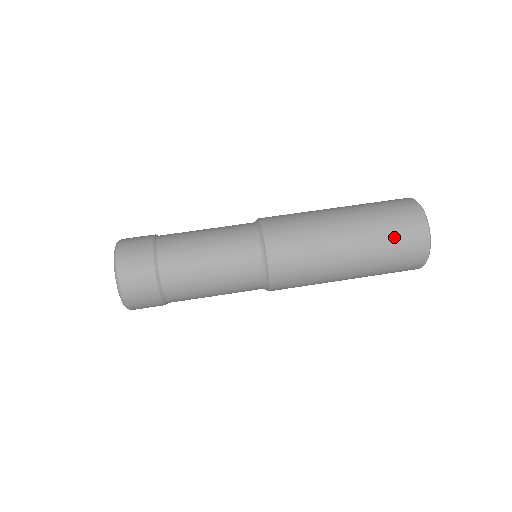
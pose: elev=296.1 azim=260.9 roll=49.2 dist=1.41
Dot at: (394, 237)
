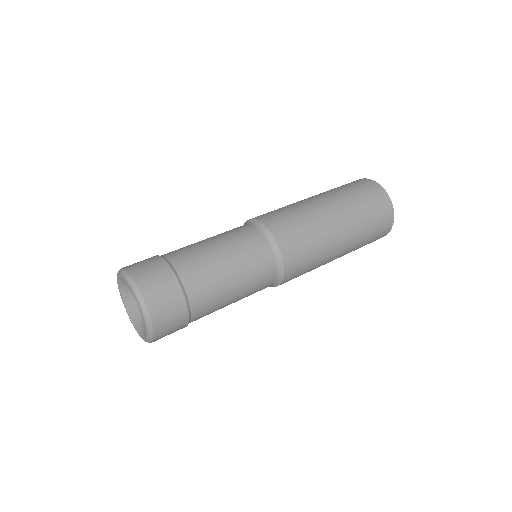
Dot at: (355, 191)
